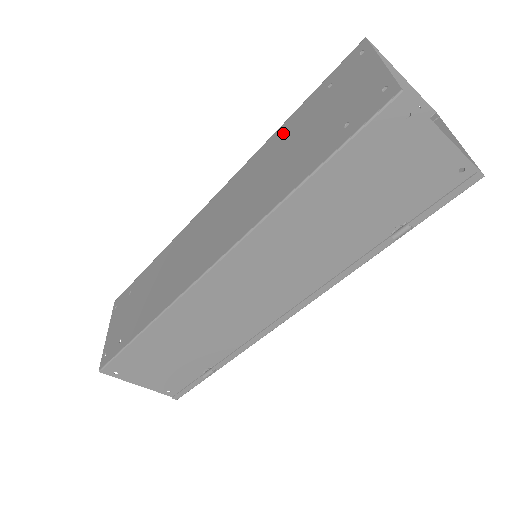
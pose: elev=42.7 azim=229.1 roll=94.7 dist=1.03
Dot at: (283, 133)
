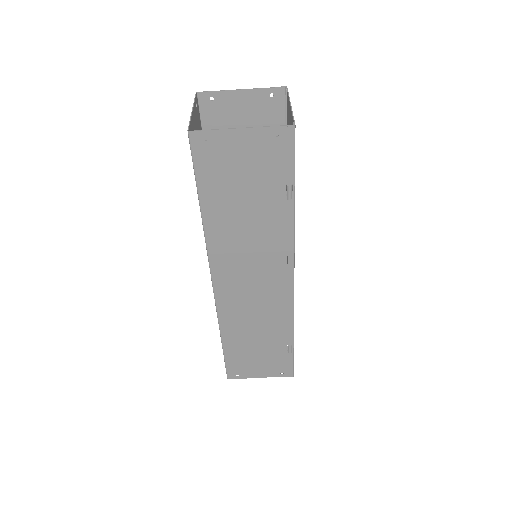
Dot at: occluded
